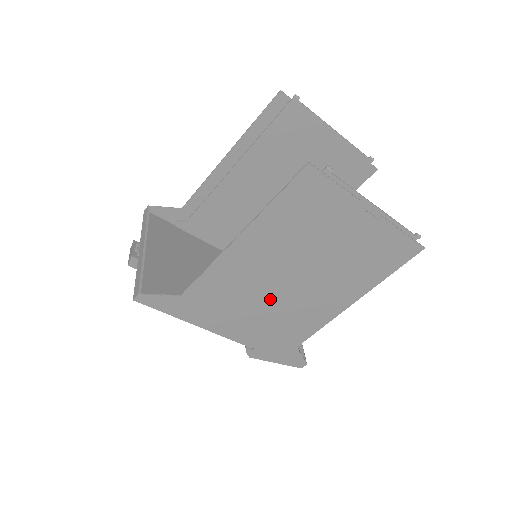
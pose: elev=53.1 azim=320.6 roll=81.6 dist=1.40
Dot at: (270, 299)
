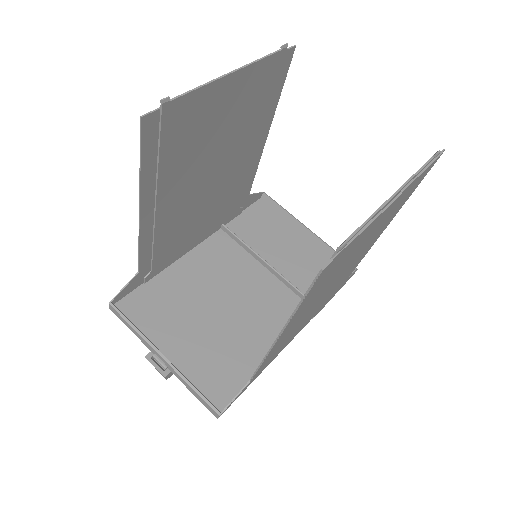
Dot at: (319, 303)
